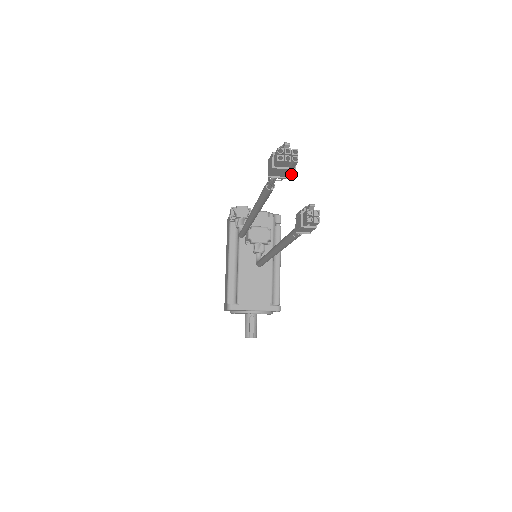
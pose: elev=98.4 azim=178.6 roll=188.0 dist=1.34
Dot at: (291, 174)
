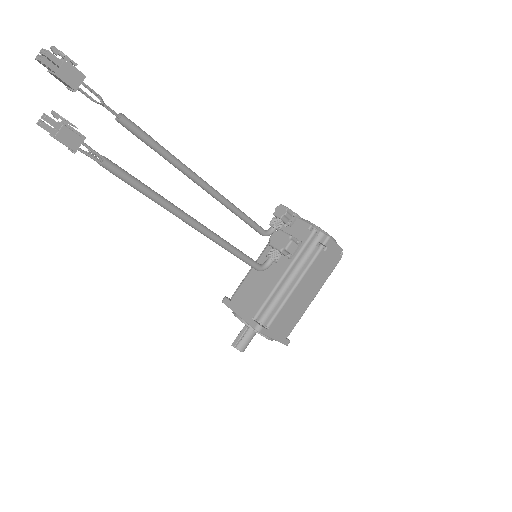
Dot at: (67, 84)
